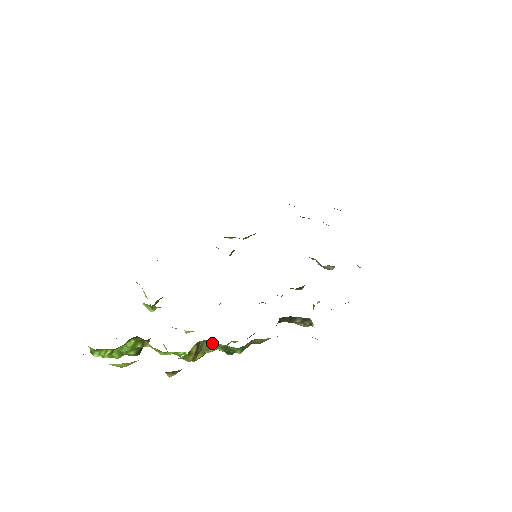
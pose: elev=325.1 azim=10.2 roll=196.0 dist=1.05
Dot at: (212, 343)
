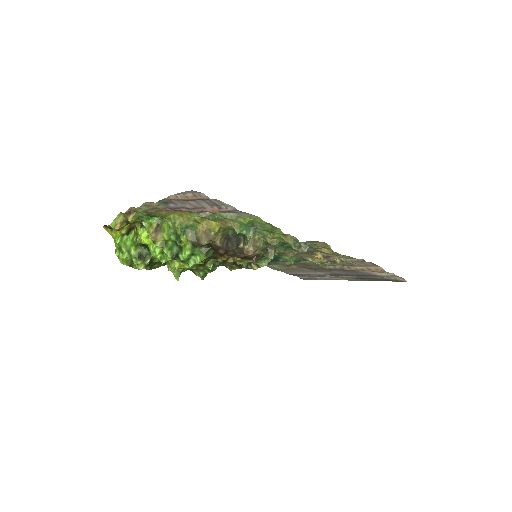
Dot at: (167, 224)
